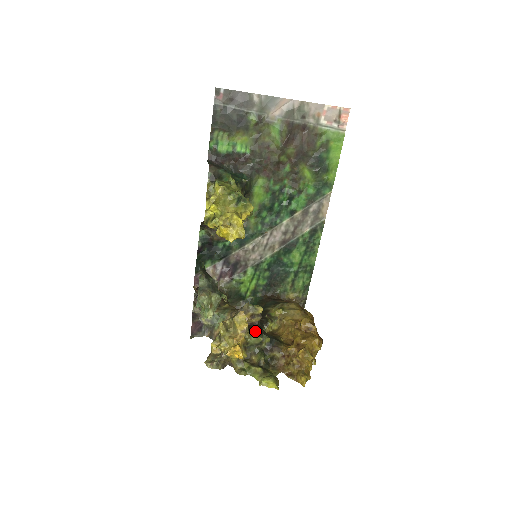
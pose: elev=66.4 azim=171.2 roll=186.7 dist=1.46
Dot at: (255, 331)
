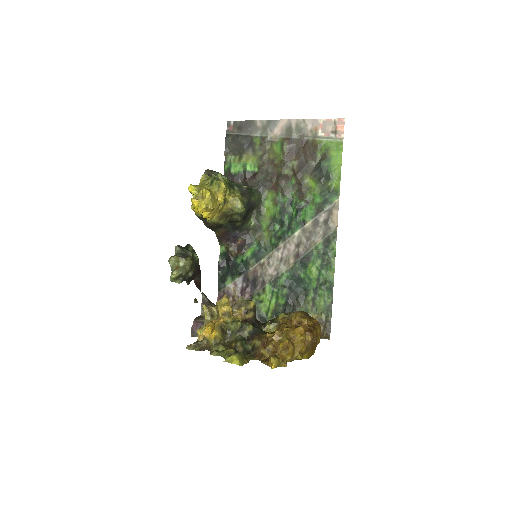
Dot at: occluded
